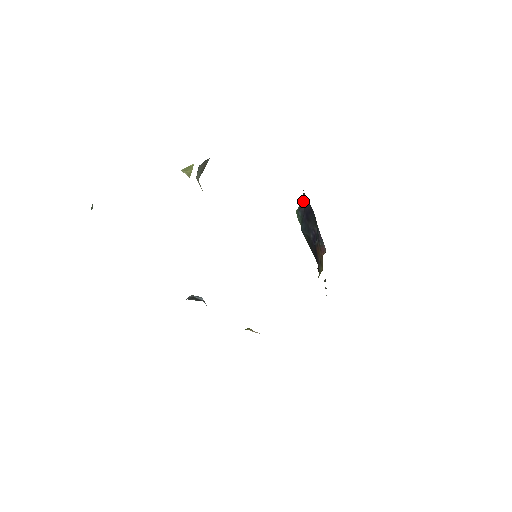
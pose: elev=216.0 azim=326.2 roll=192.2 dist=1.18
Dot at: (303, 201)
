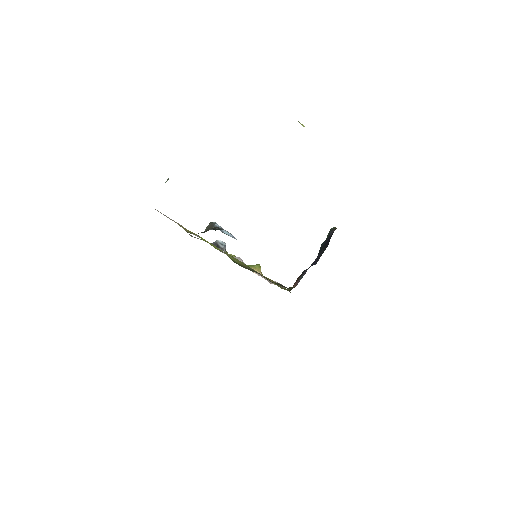
Dot at: occluded
